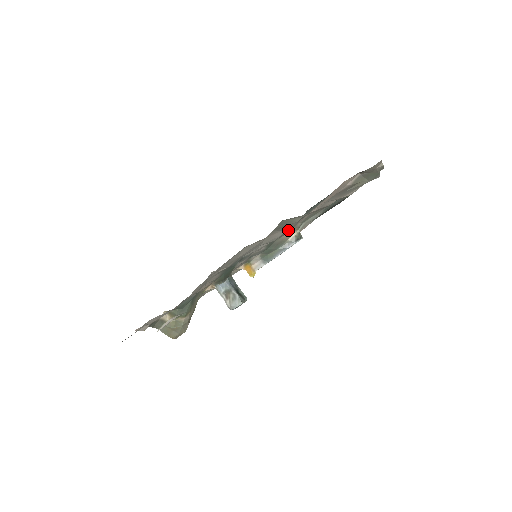
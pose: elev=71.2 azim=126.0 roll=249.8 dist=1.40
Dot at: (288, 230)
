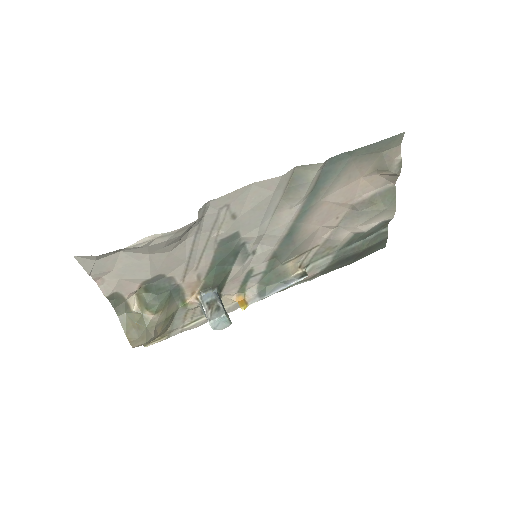
Dot at: (297, 229)
